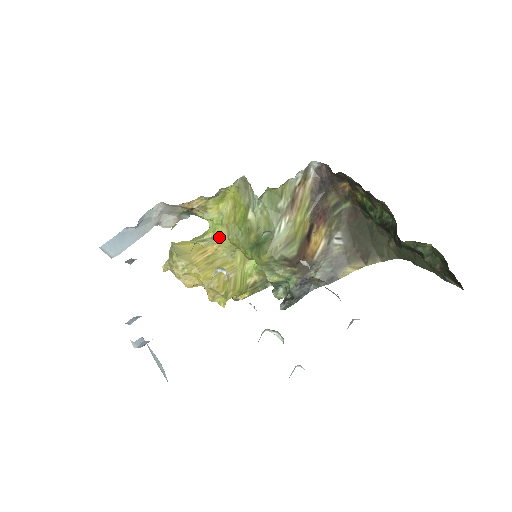
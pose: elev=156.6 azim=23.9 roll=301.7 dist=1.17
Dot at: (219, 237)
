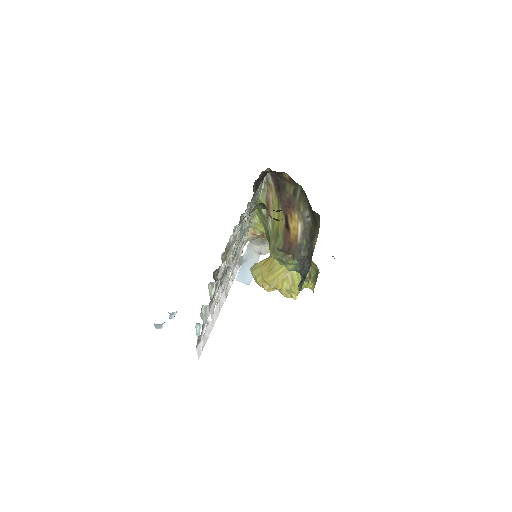
Dot at: occluded
